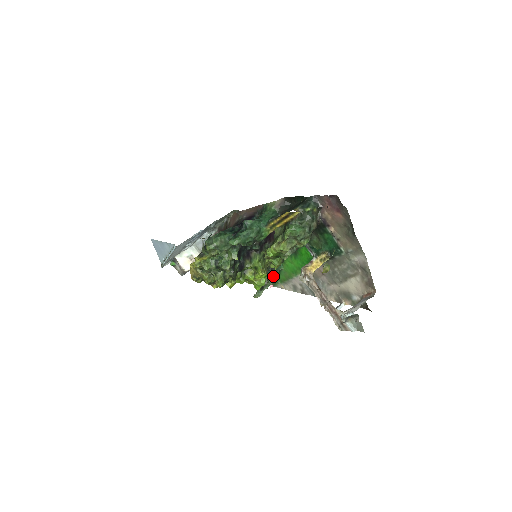
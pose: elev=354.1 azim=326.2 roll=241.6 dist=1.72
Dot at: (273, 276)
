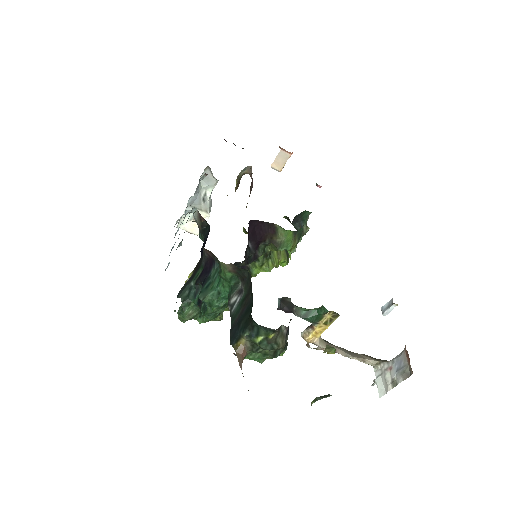
Dot at: occluded
